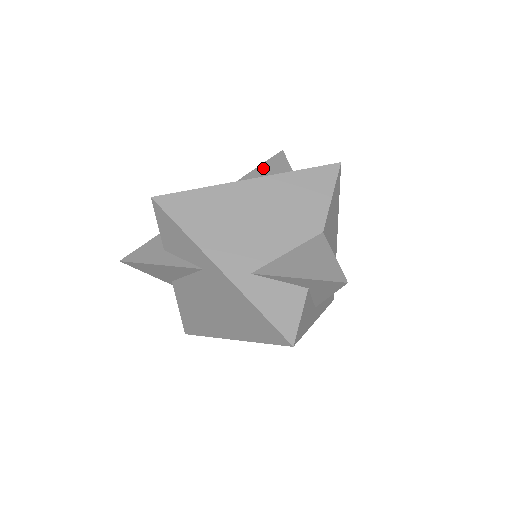
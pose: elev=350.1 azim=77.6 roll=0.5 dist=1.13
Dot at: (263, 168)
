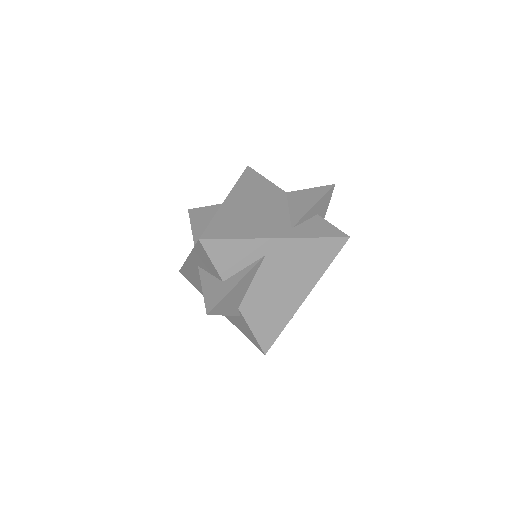
Dot at: (195, 220)
